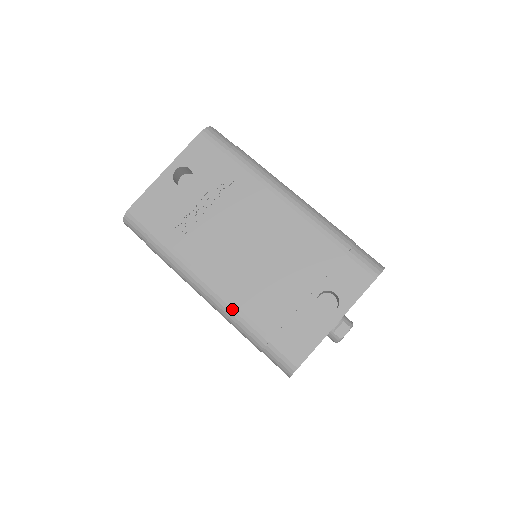
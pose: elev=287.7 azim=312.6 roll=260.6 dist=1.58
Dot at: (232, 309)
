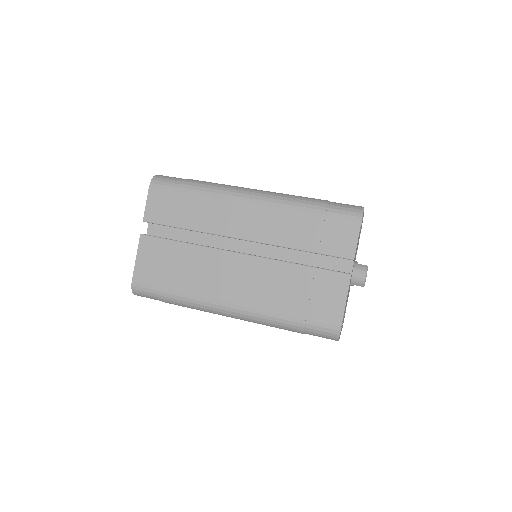
Dot at: (285, 194)
